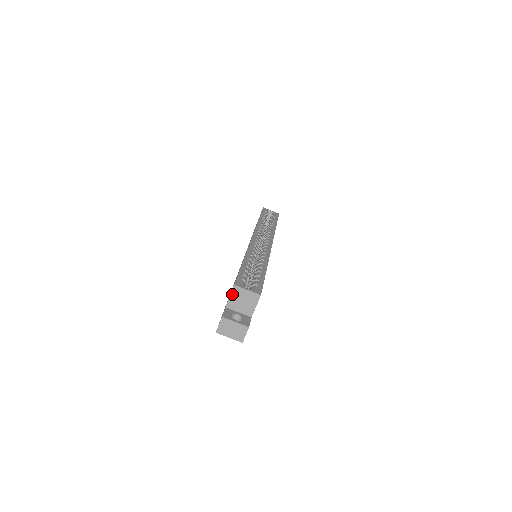
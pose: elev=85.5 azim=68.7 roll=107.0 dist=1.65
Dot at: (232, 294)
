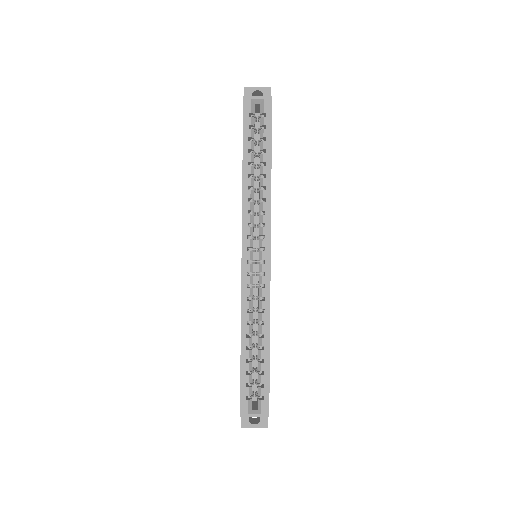
Dot at: occluded
